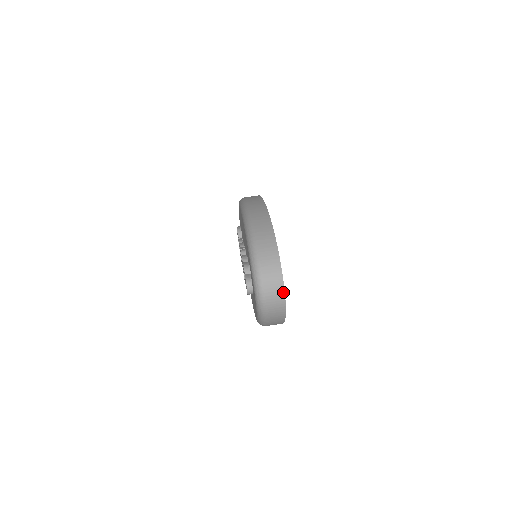
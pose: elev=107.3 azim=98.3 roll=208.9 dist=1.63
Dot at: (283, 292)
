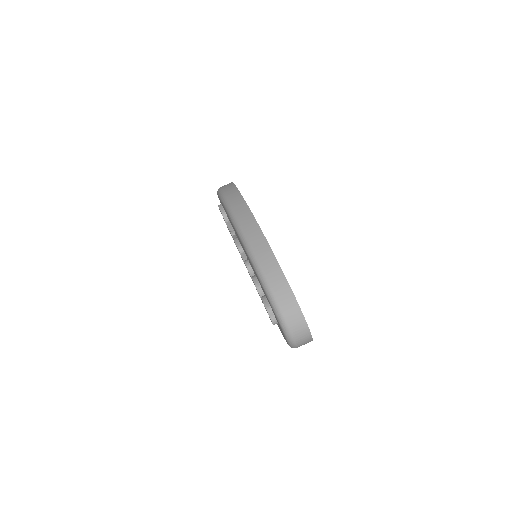
Dot at: (311, 337)
